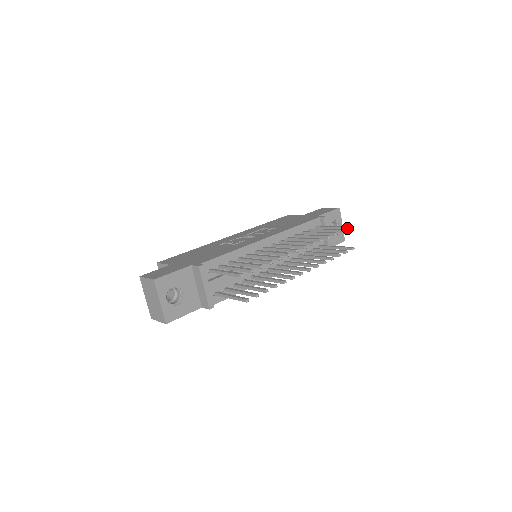
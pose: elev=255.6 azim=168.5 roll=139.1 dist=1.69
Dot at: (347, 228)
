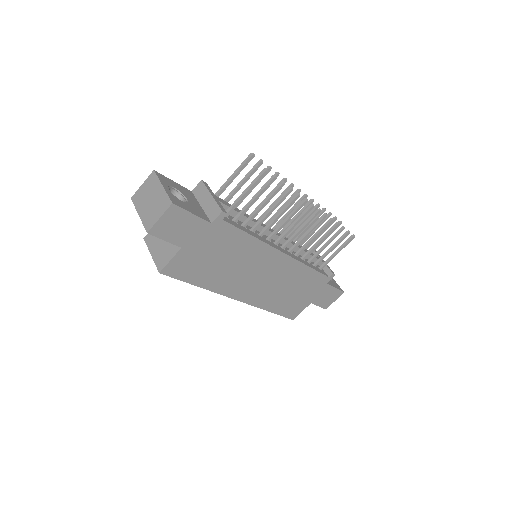
Dot at: occluded
